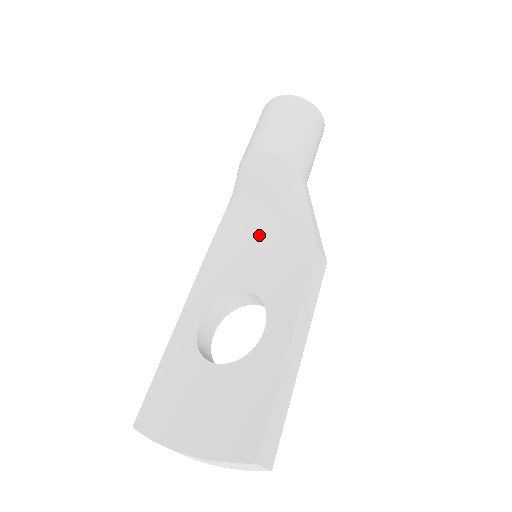
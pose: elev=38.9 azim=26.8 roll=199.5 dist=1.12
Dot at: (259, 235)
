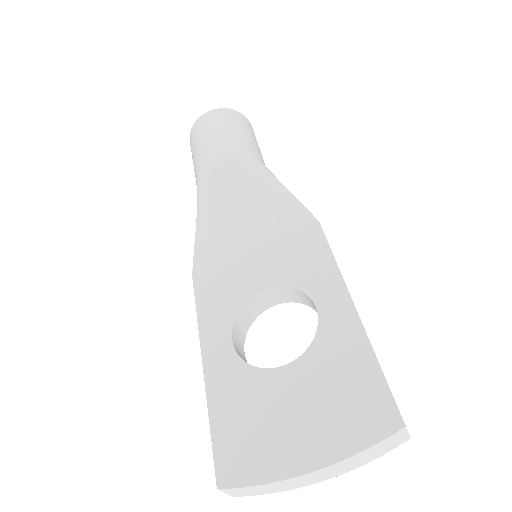
Dot at: (247, 237)
